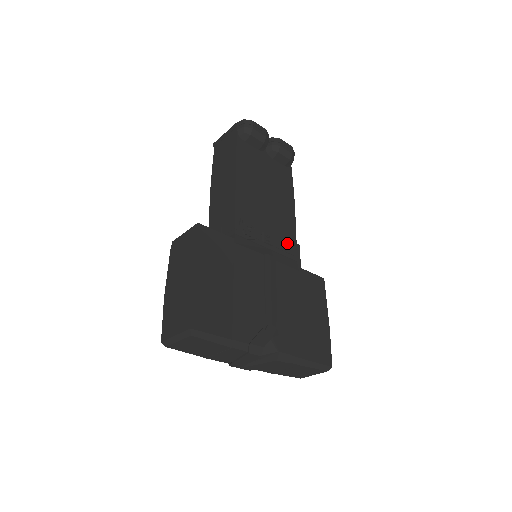
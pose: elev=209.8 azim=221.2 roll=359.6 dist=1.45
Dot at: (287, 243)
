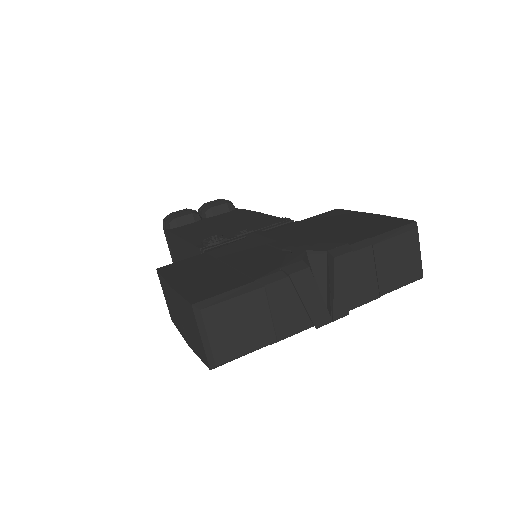
Dot at: (268, 222)
